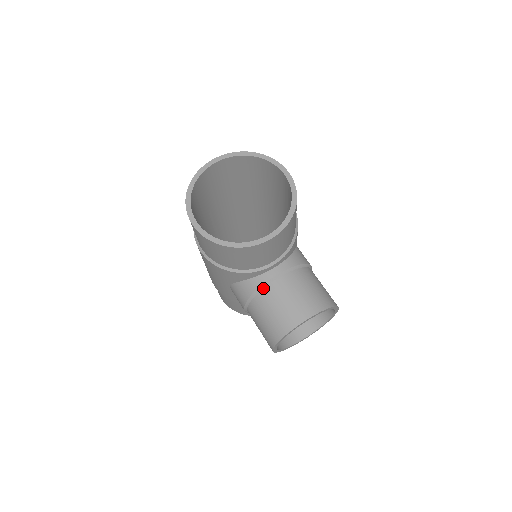
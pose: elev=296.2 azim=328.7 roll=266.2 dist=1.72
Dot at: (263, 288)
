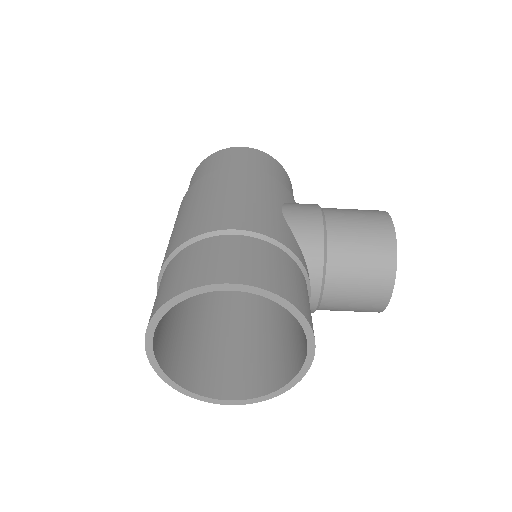
Dot at: (319, 307)
